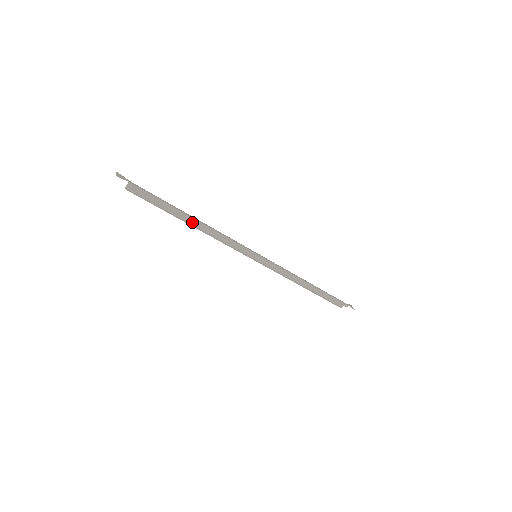
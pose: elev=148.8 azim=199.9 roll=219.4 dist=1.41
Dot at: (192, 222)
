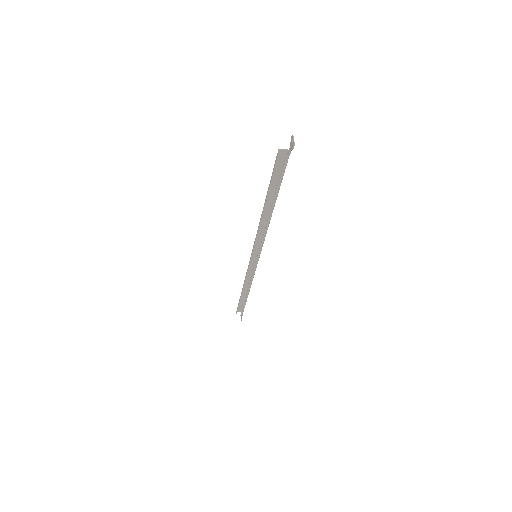
Dot at: (266, 207)
